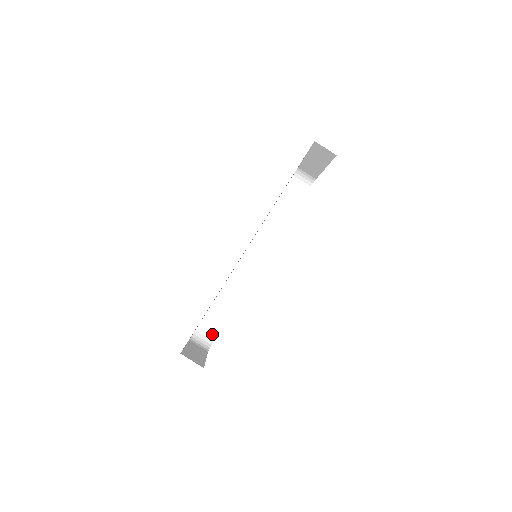
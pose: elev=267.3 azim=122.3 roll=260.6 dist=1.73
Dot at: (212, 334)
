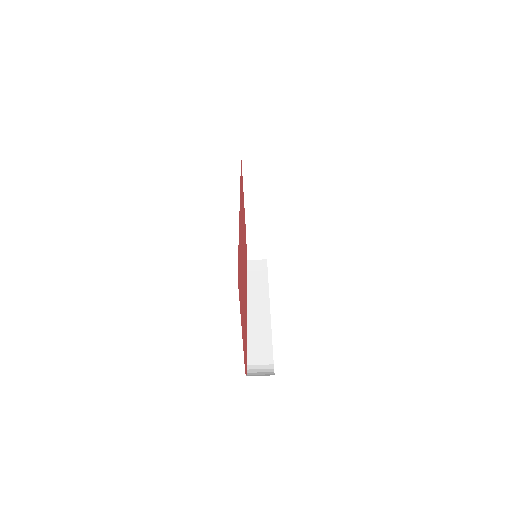
Dot at: (268, 374)
